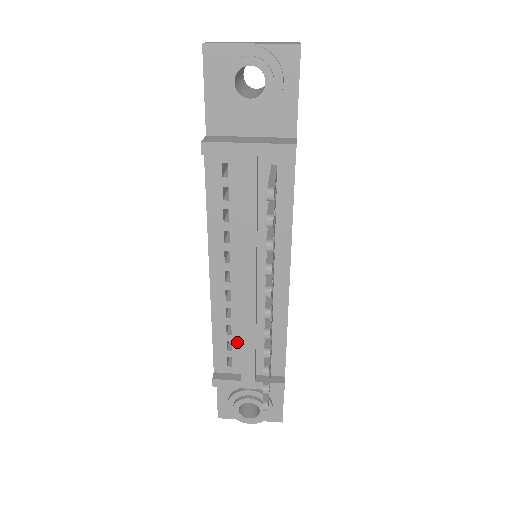
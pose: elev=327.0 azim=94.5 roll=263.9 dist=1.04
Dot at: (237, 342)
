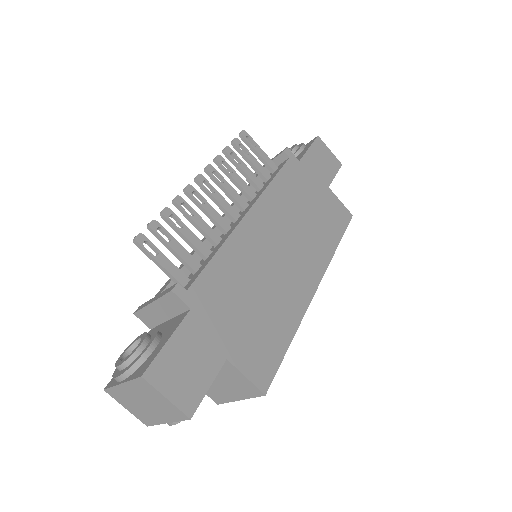
Dot at: occluded
